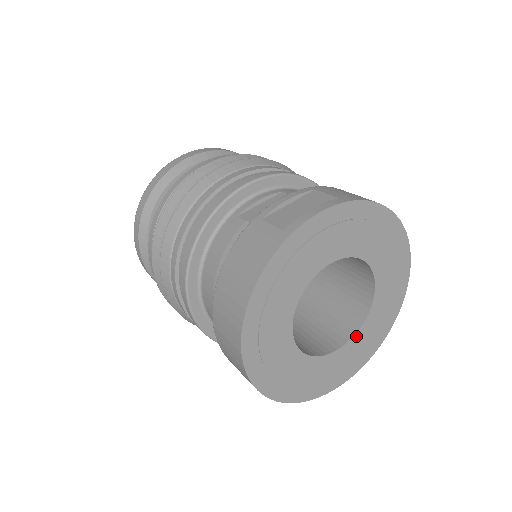
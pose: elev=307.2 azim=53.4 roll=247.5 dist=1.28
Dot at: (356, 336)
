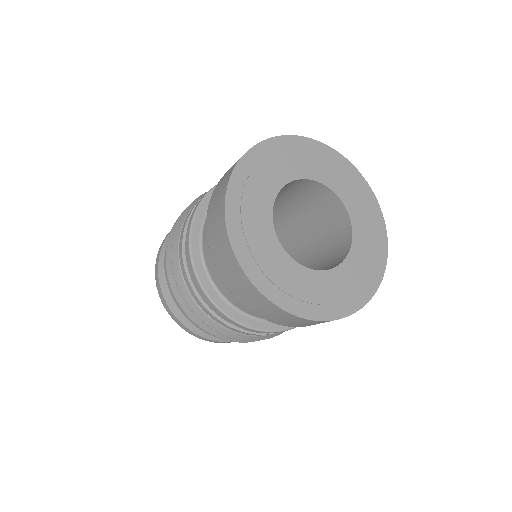
Dot at: (346, 262)
